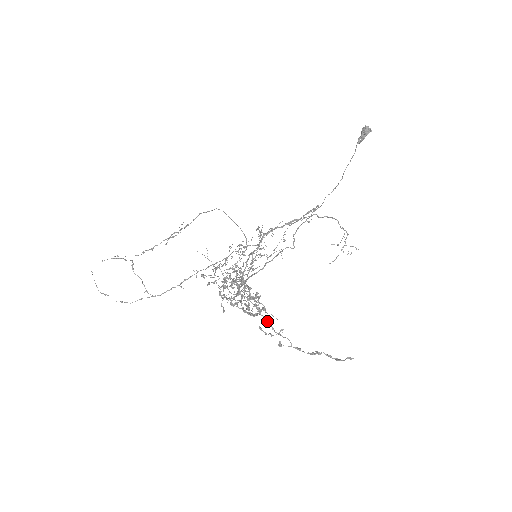
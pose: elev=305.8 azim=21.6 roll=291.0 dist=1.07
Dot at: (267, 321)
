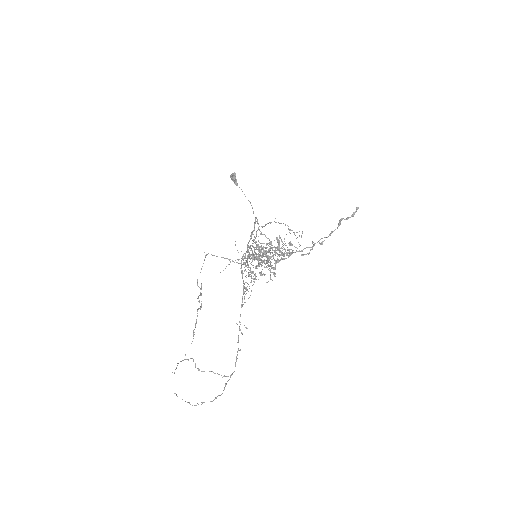
Dot at: occluded
